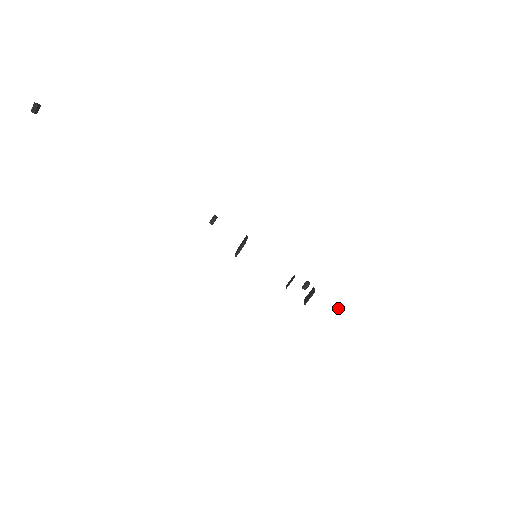
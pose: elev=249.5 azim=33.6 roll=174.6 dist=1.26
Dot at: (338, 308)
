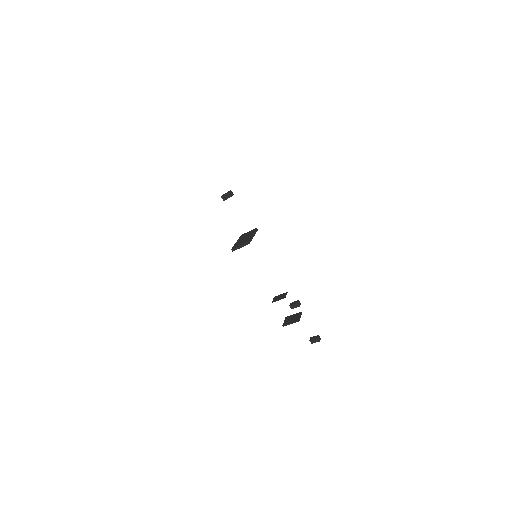
Dot at: occluded
